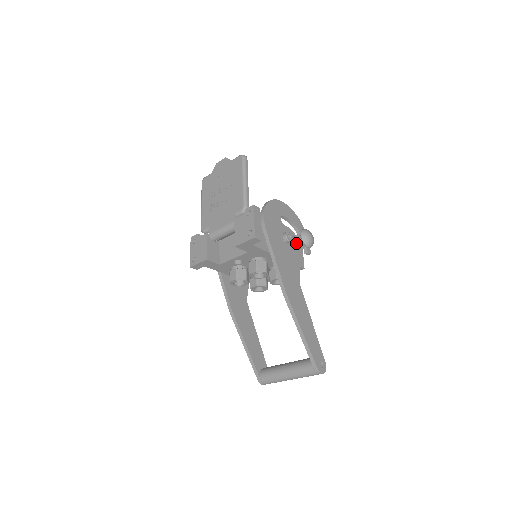
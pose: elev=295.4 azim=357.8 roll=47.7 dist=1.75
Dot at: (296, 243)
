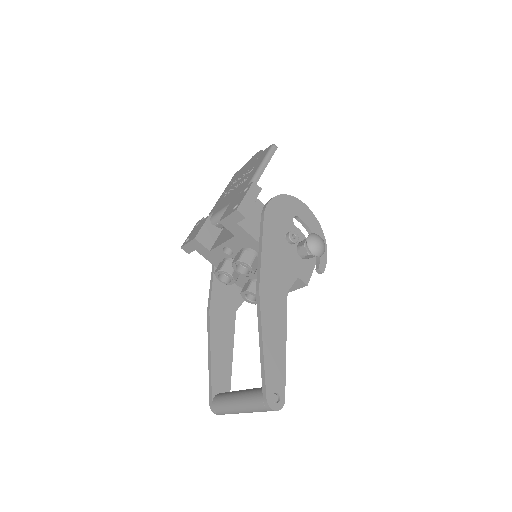
Dot at: (301, 247)
